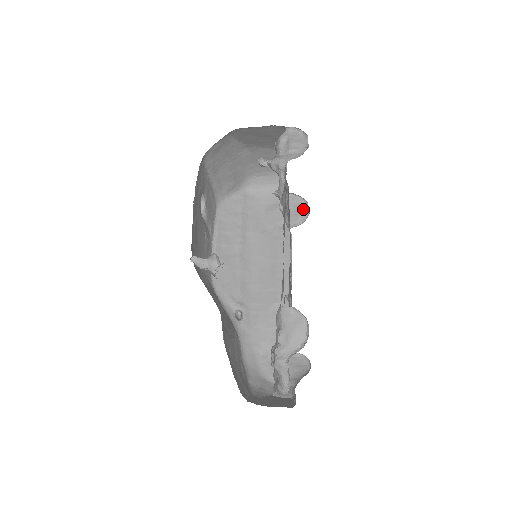
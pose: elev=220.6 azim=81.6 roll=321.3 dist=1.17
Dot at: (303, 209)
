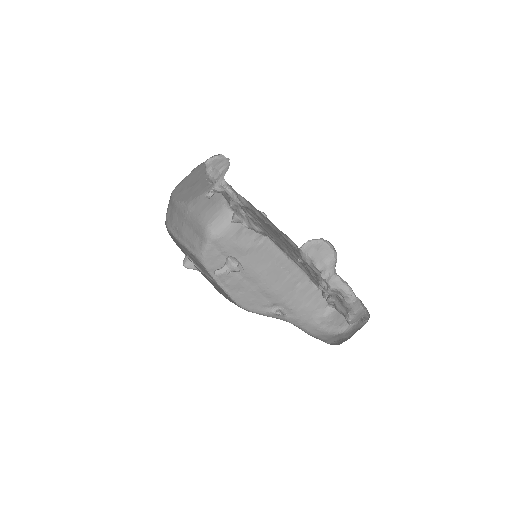
Dot at: occluded
